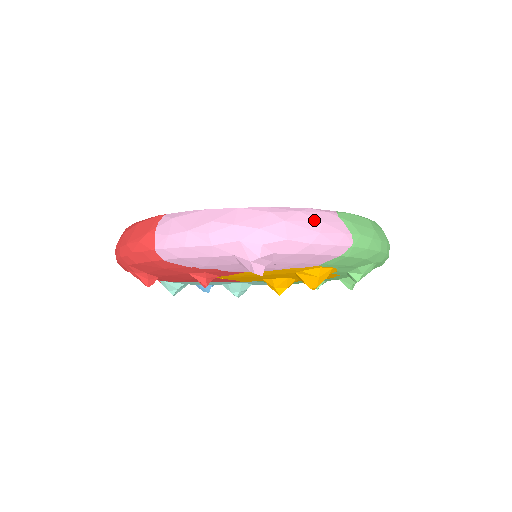
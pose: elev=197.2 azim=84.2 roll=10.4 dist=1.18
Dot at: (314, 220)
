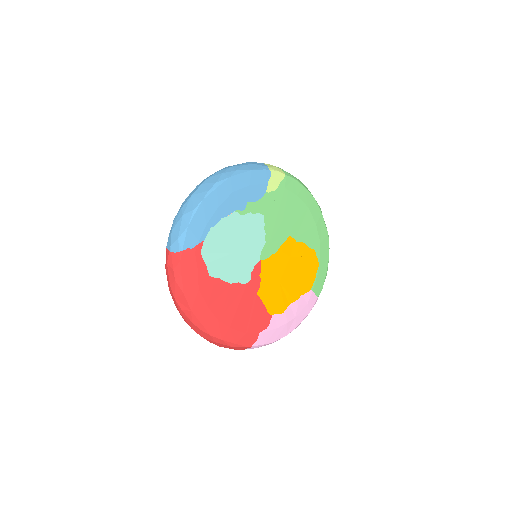
Dot at: occluded
